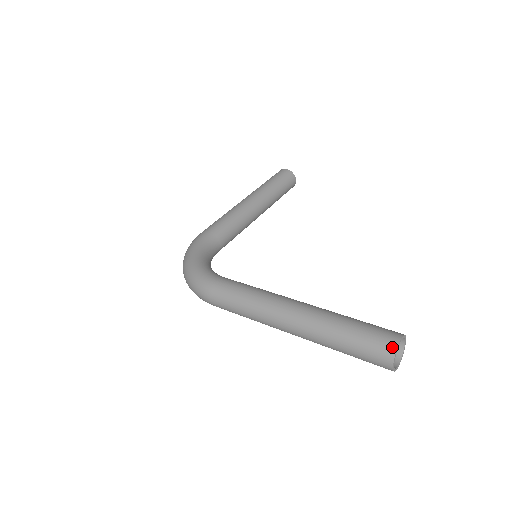
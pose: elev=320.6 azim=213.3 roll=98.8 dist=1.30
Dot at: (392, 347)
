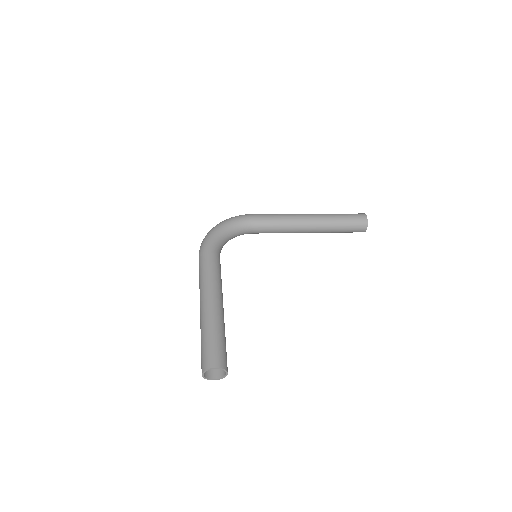
Dot at: (208, 366)
